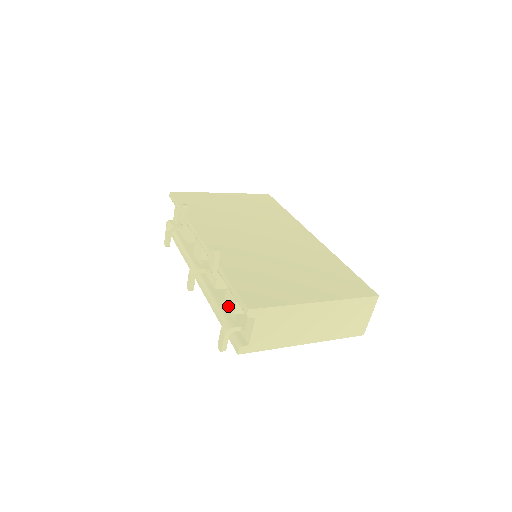
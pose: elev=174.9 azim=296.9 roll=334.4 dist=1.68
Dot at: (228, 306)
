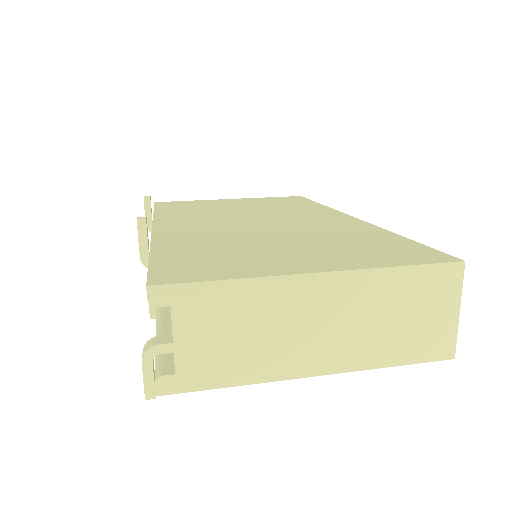
Dot at: occluded
